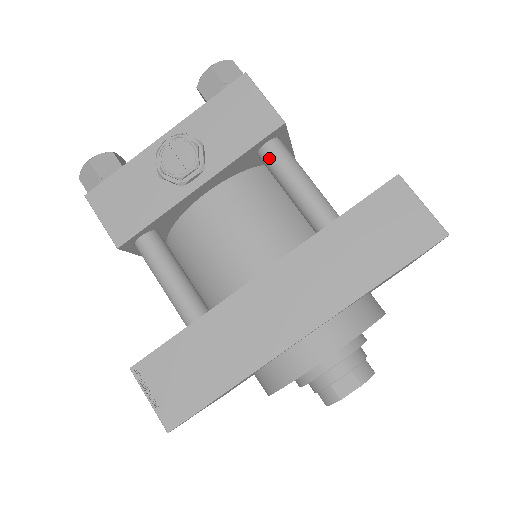
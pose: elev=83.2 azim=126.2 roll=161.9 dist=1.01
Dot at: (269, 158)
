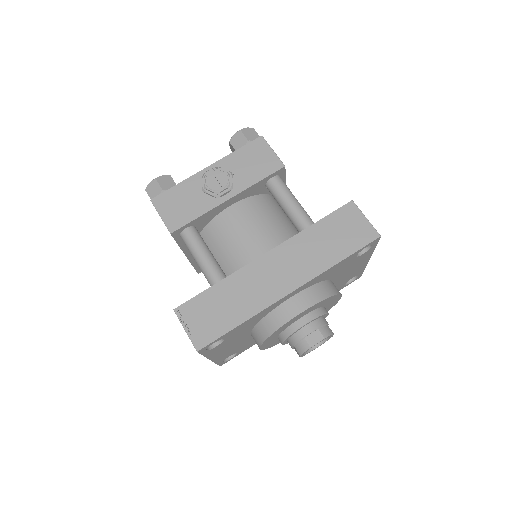
Dot at: (273, 187)
